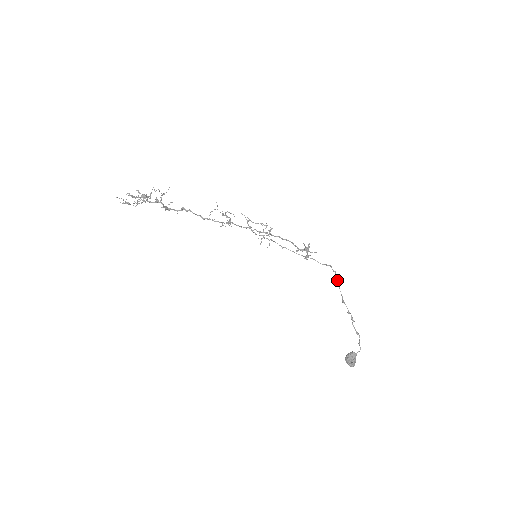
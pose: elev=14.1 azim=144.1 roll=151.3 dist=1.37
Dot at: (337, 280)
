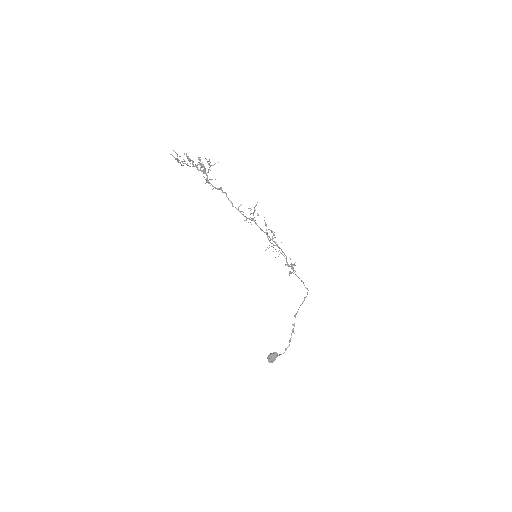
Dot at: occluded
